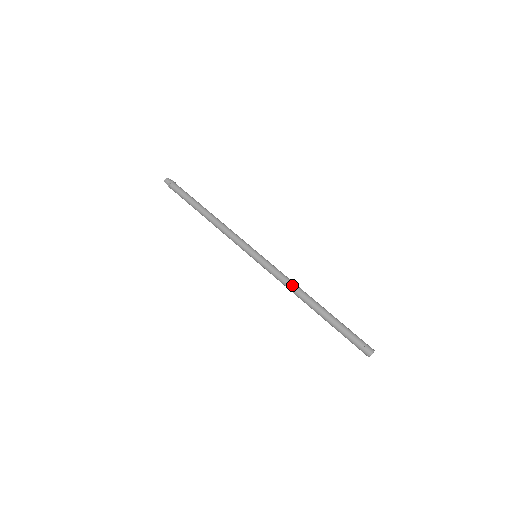
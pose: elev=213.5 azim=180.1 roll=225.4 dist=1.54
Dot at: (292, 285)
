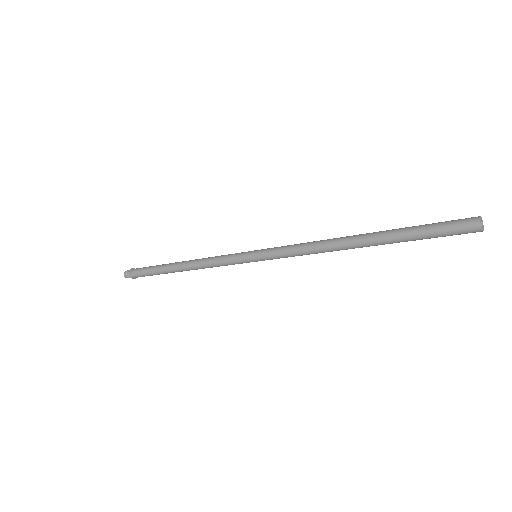
Dot at: (315, 243)
